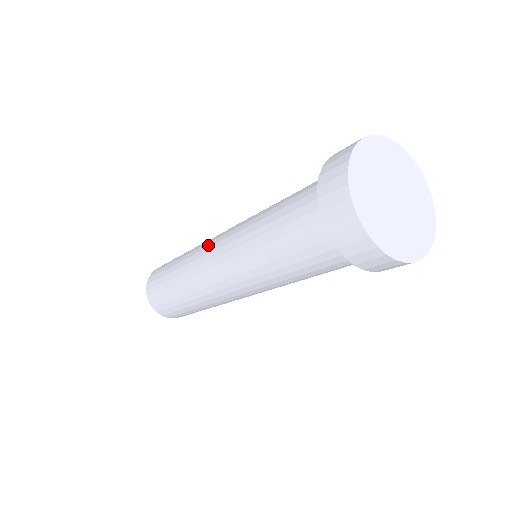
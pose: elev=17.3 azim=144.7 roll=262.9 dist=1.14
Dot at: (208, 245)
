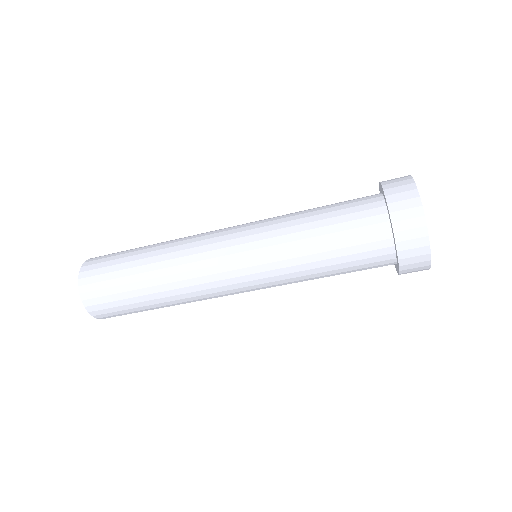
Dot at: occluded
